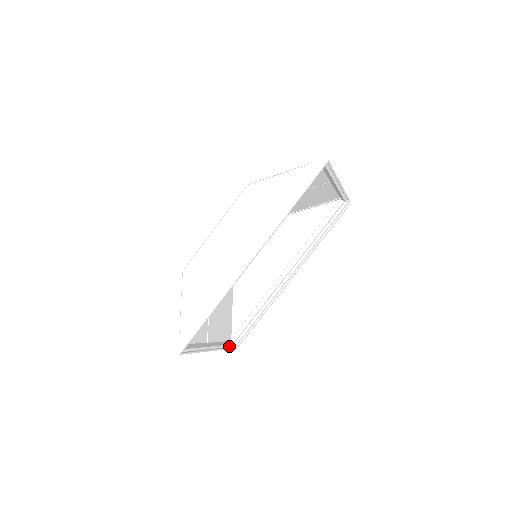
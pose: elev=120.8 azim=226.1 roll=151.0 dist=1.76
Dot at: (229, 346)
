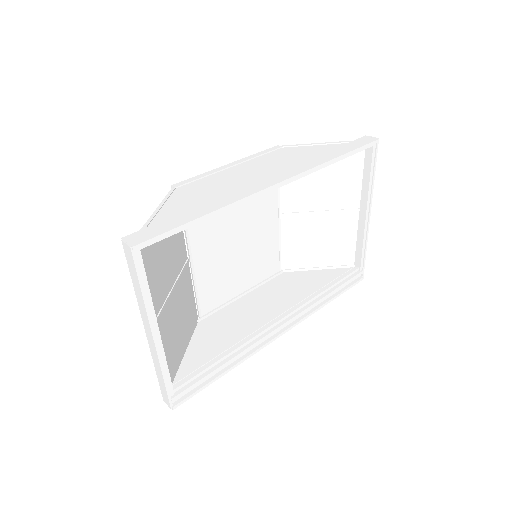
Dot at: (168, 385)
